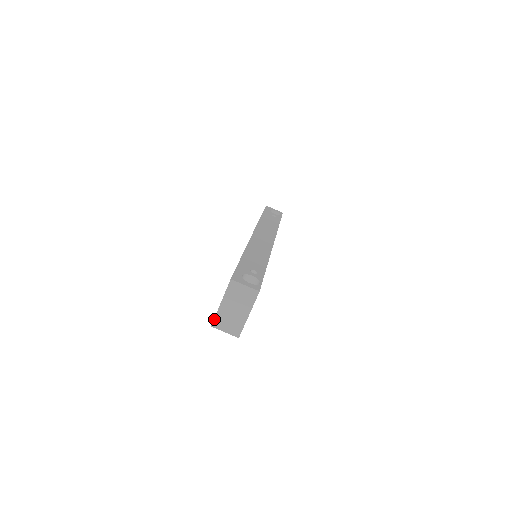
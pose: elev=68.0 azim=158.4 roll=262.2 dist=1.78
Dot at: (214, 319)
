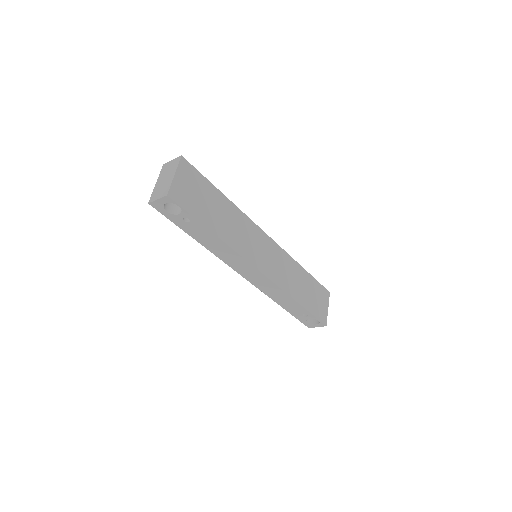
Dot at: (151, 197)
